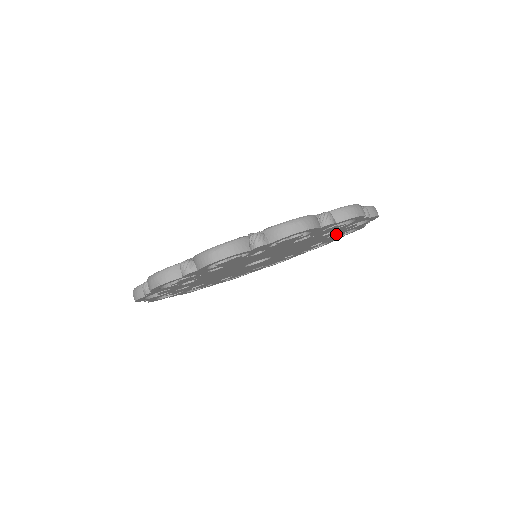
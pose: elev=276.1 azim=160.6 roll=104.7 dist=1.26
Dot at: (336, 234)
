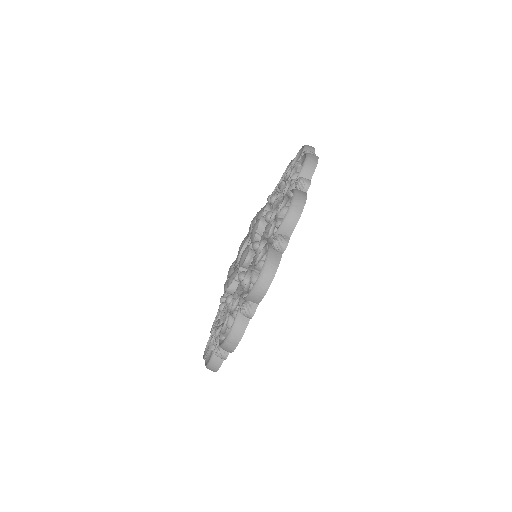
Dot at: occluded
